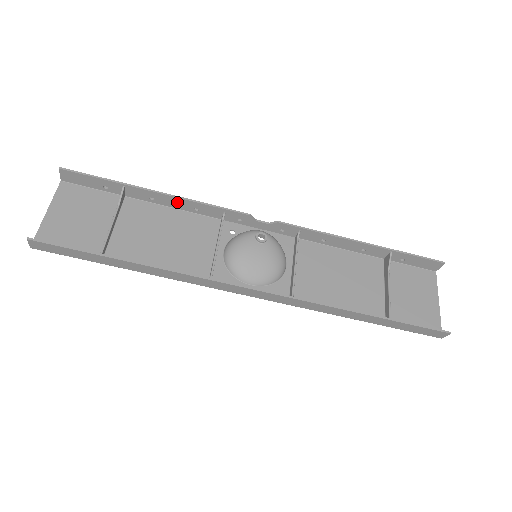
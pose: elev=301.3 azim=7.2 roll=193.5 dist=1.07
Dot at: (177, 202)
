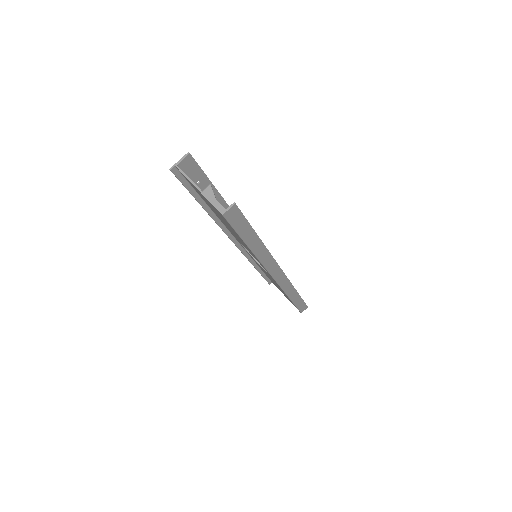
Dot at: occluded
